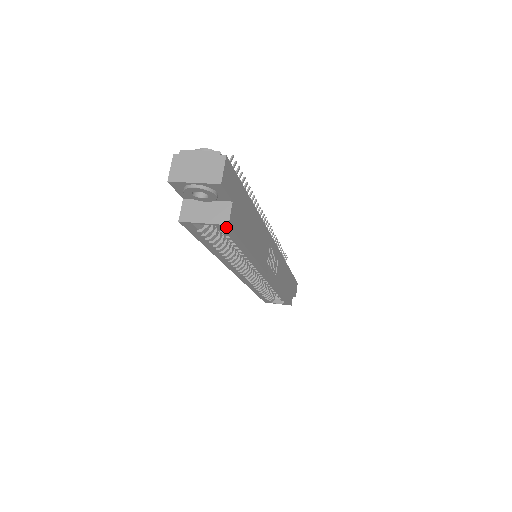
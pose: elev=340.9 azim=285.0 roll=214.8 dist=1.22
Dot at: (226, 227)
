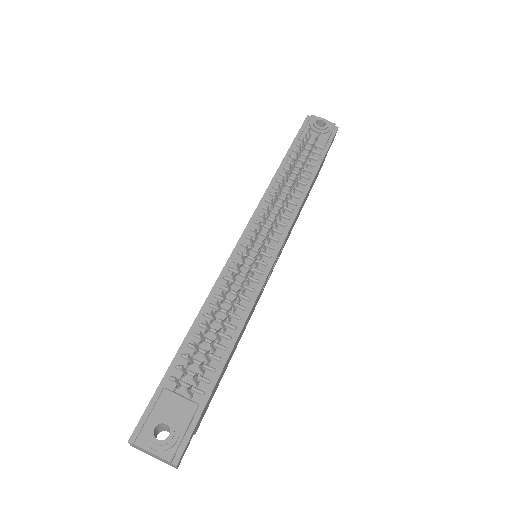
Dot at: occluded
